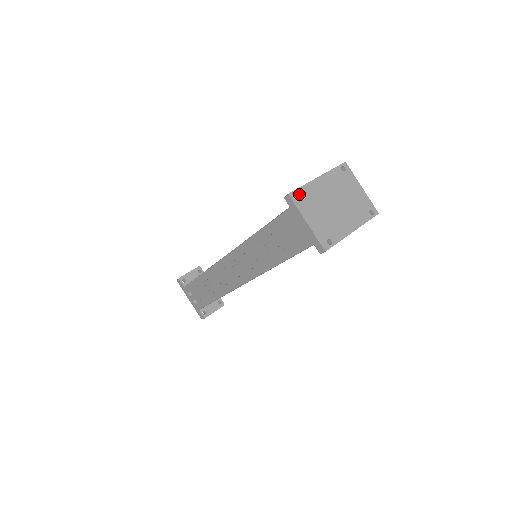
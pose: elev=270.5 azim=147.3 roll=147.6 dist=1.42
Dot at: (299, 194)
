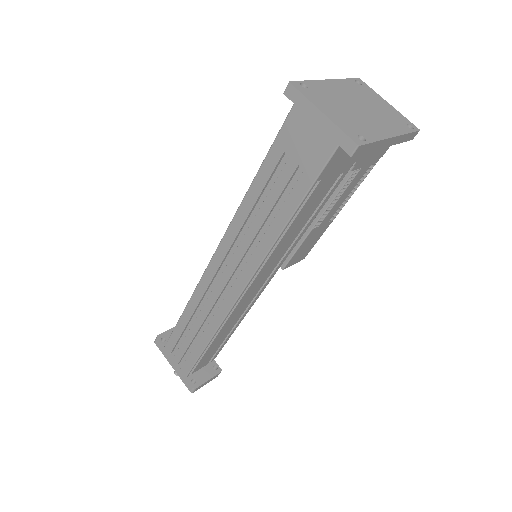
Dot at: (304, 89)
